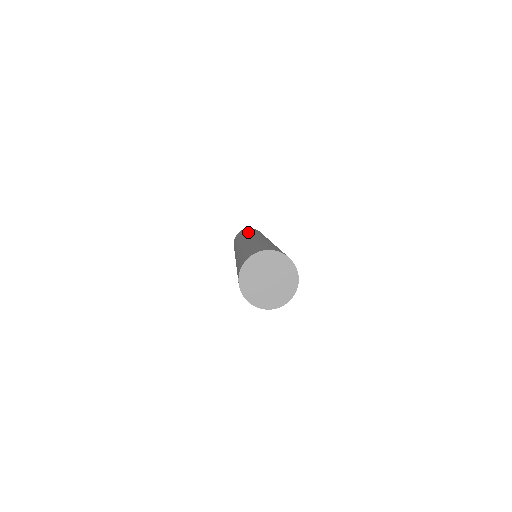
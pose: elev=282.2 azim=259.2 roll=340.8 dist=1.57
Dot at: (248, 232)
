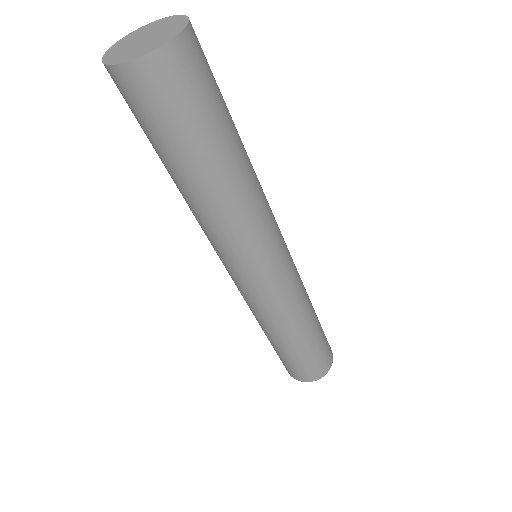
Dot at: occluded
